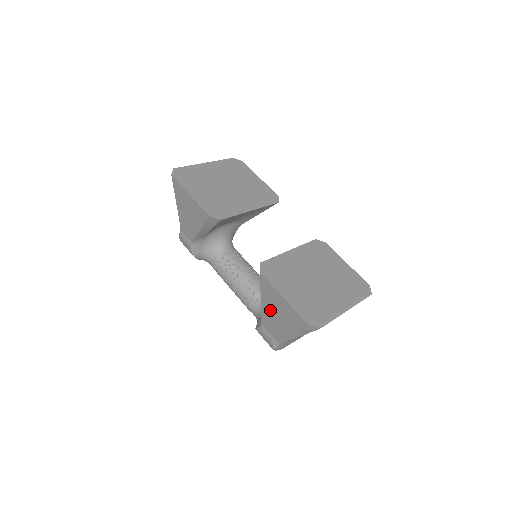
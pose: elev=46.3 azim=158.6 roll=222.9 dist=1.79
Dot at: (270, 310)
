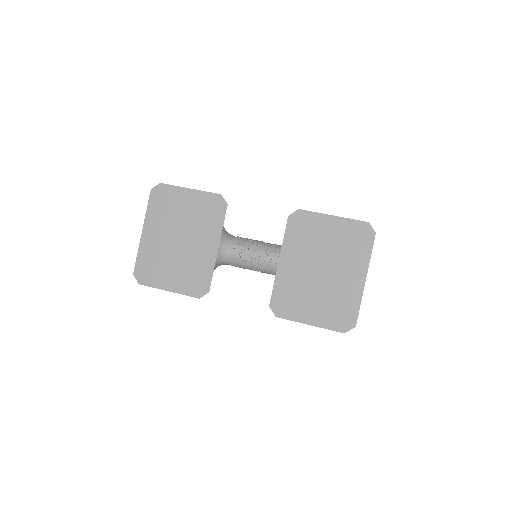
Dot at: occluded
